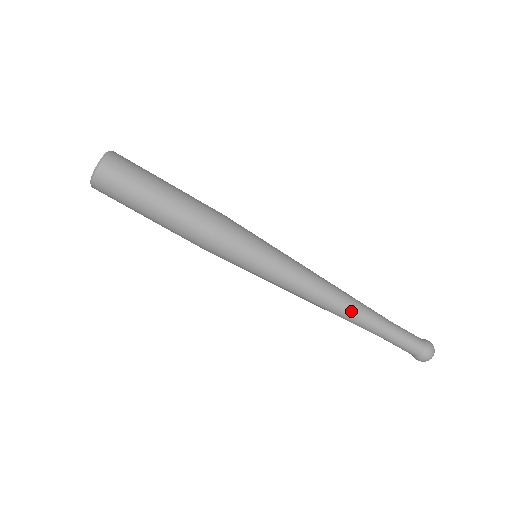
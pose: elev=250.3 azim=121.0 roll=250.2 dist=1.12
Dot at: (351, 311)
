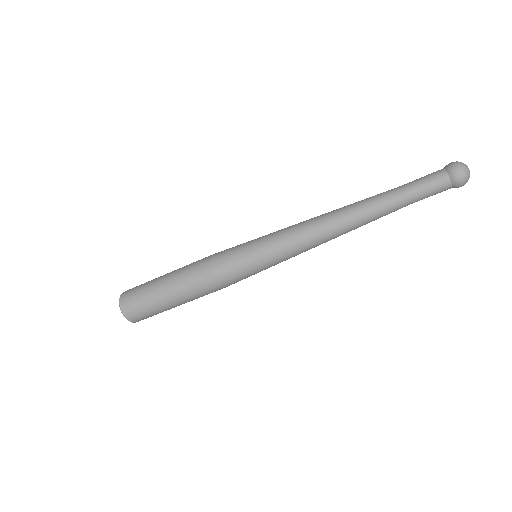
Dot at: (357, 223)
